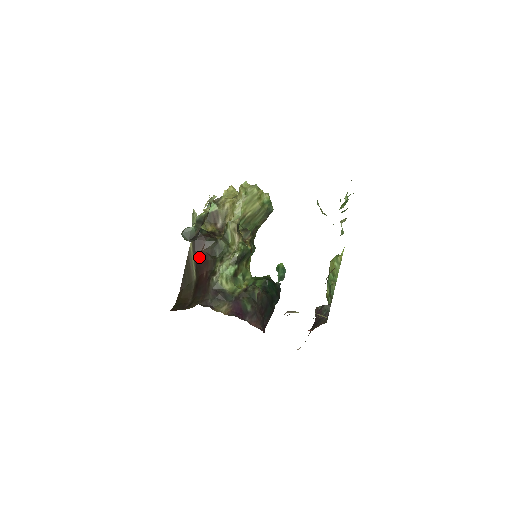
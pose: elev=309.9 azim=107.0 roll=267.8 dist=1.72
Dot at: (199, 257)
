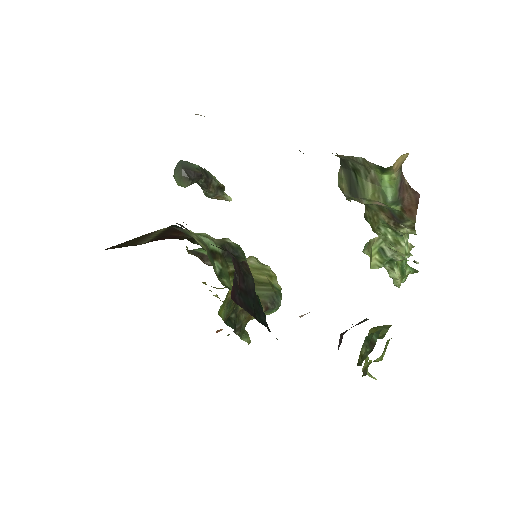
Dot at: (166, 236)
